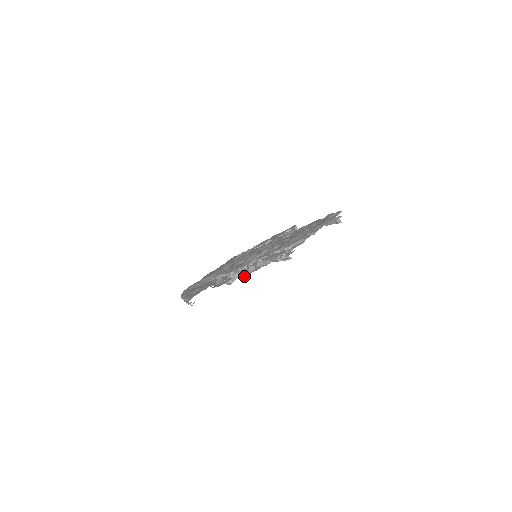
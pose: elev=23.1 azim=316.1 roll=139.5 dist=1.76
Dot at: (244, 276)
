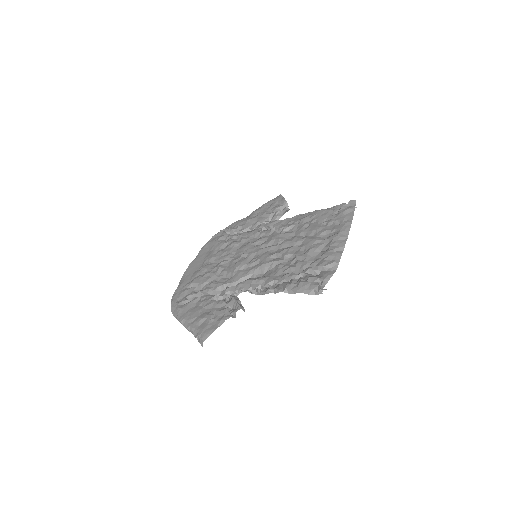
Dot at: occluded
